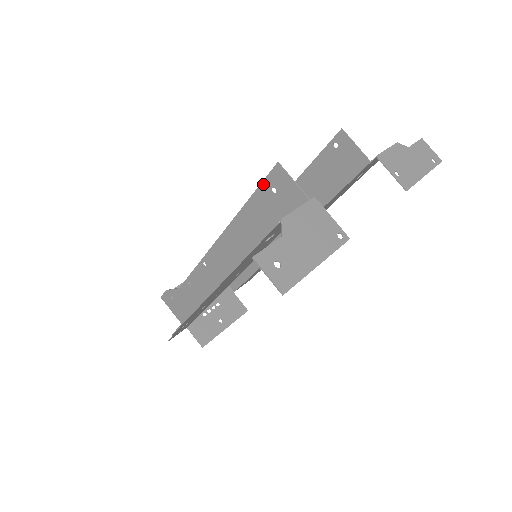
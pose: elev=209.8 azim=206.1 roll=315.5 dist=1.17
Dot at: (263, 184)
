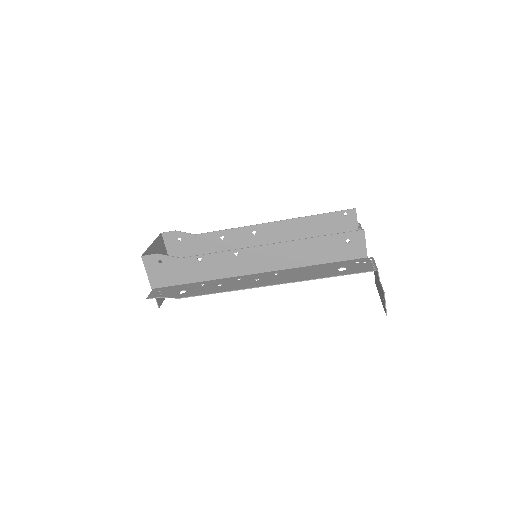
Dot at: (343, 234)
